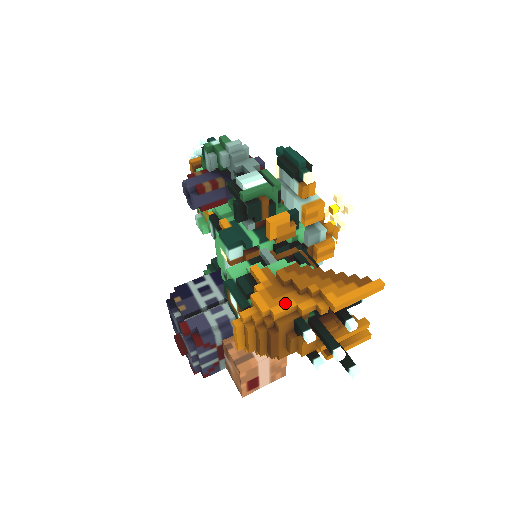
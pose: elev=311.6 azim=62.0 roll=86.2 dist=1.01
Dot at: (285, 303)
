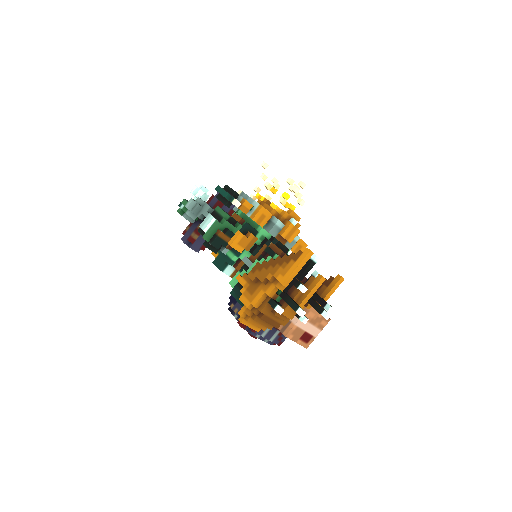
Dot at: (258, 295)
